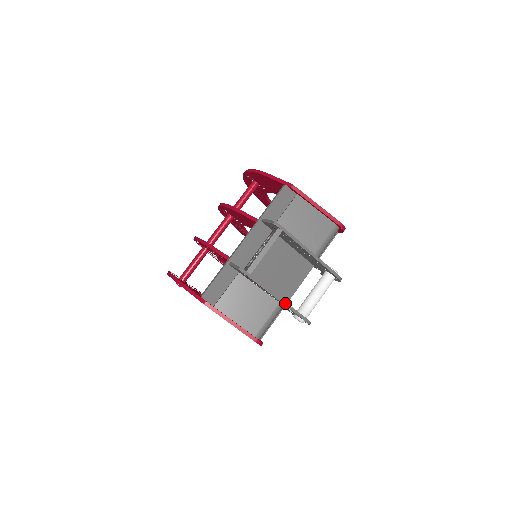
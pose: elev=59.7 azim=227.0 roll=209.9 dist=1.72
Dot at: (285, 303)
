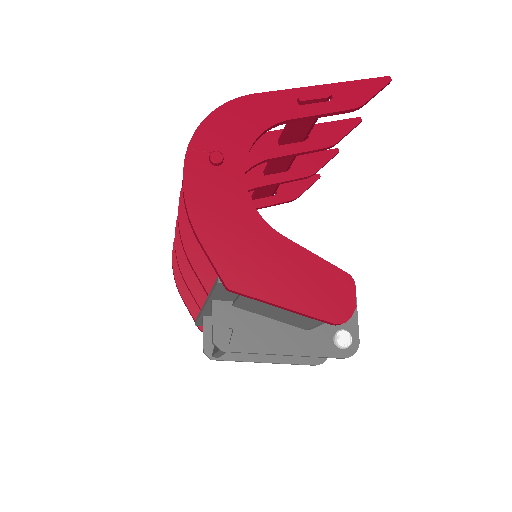
Dot at: (278, 363)
